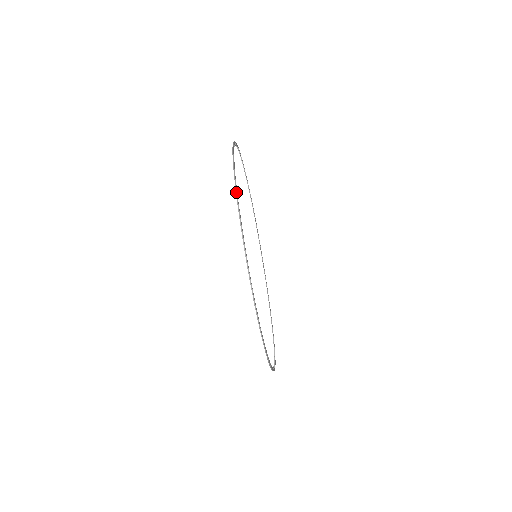
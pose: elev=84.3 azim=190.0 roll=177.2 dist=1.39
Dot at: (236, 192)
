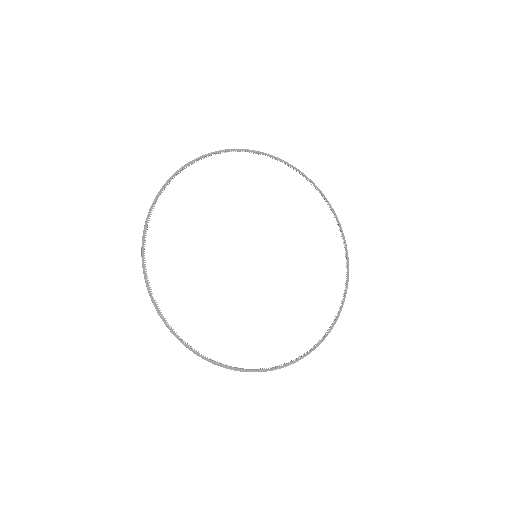
Dot at: (220, 150)
